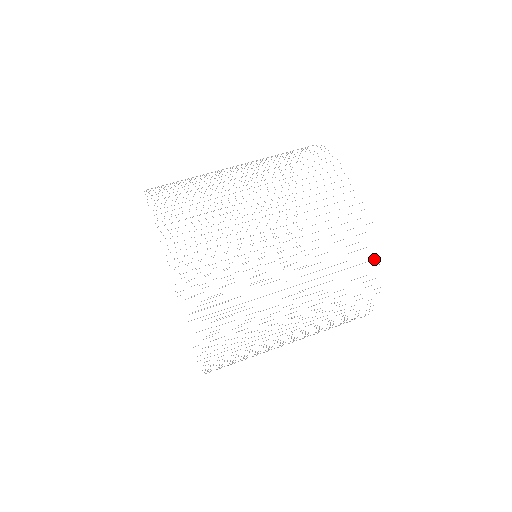
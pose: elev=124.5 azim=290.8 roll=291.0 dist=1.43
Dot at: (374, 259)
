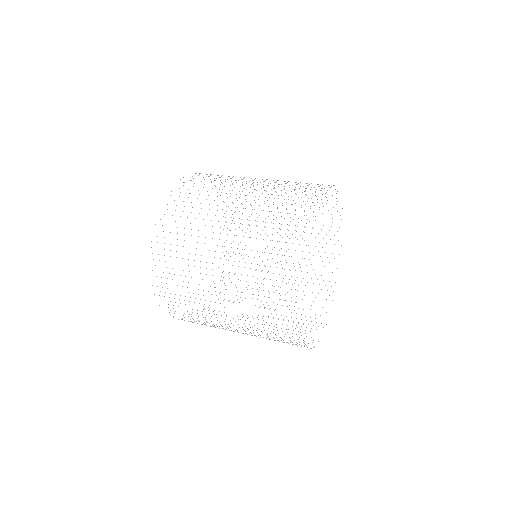
Dot at: occluded
